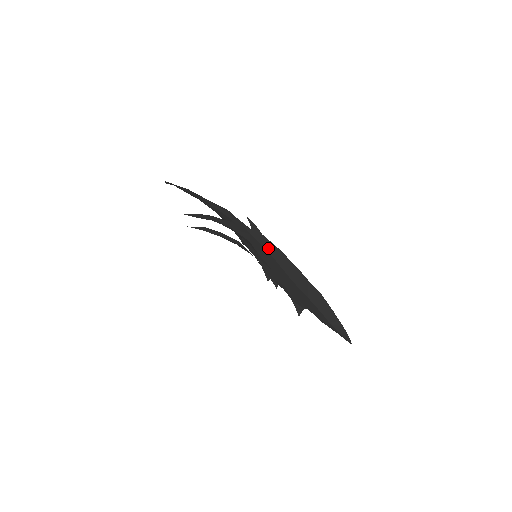
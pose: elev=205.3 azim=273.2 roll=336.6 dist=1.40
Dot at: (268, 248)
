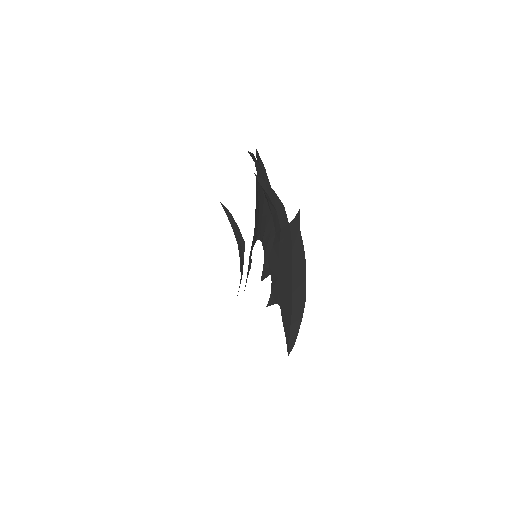
Dot at: (295, 240)
